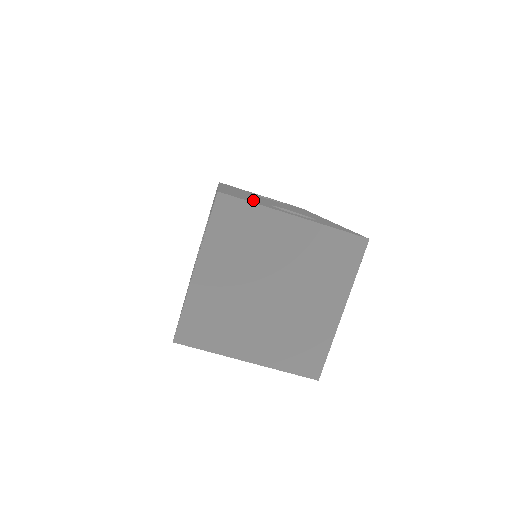
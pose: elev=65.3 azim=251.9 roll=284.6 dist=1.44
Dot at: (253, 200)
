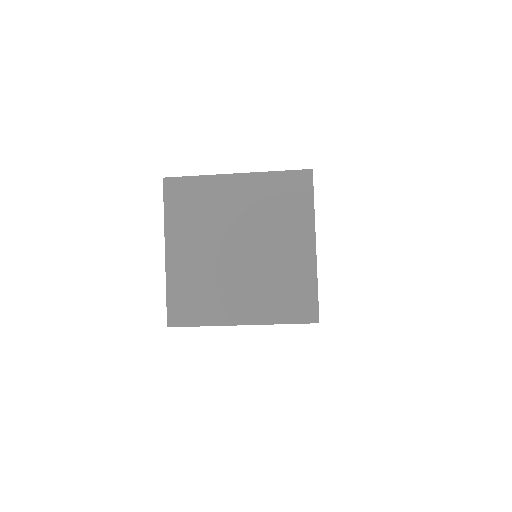
Dot at: occluded
